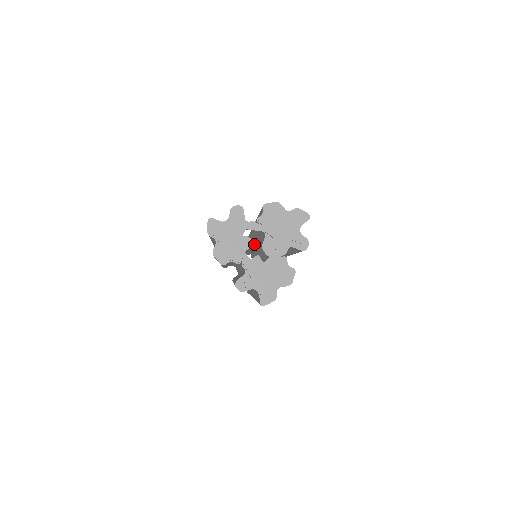
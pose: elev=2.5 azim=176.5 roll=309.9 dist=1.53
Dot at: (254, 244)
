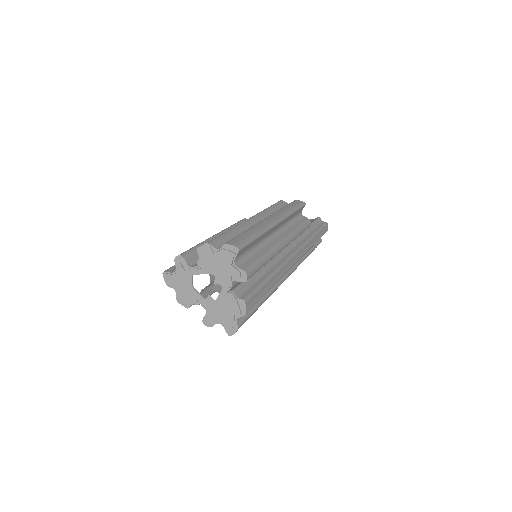
Dot at: occluded
